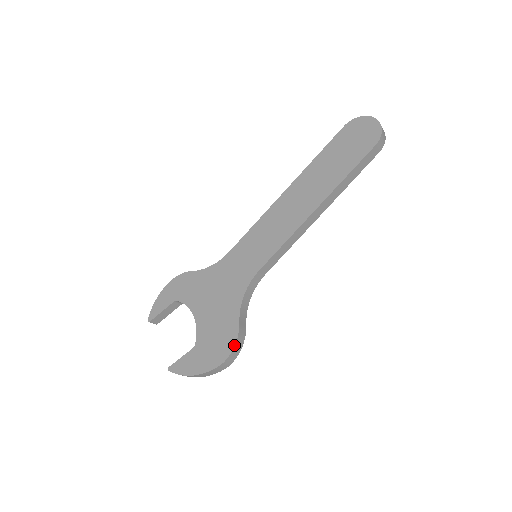
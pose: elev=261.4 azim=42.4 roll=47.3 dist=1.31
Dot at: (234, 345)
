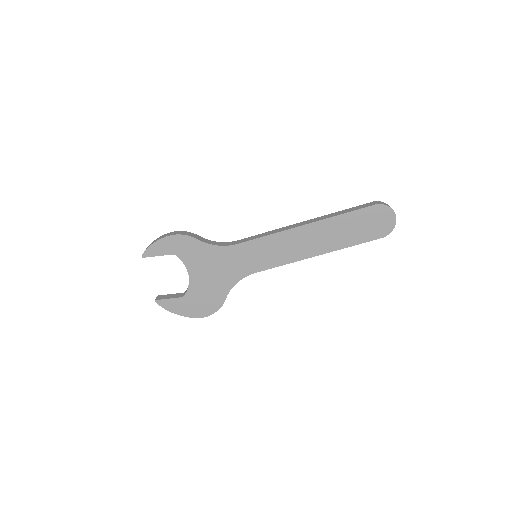
Dot at: (216, 311)
